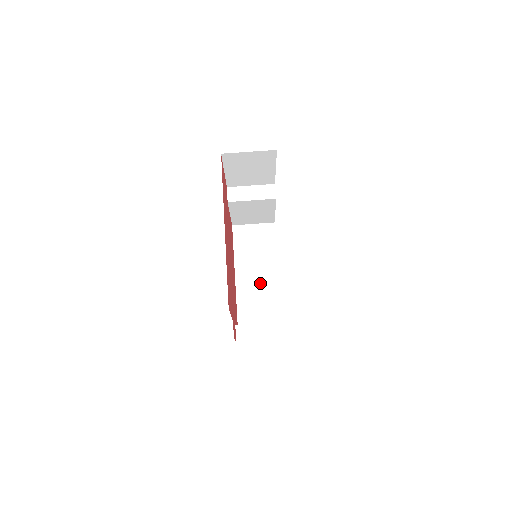
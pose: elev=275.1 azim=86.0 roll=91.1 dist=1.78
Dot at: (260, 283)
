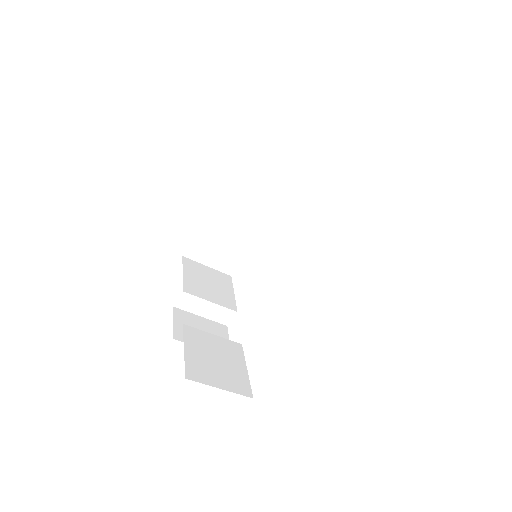
Dot at: (240, 222)
